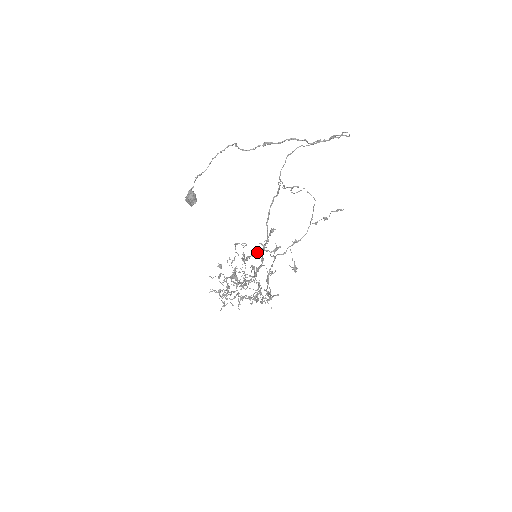
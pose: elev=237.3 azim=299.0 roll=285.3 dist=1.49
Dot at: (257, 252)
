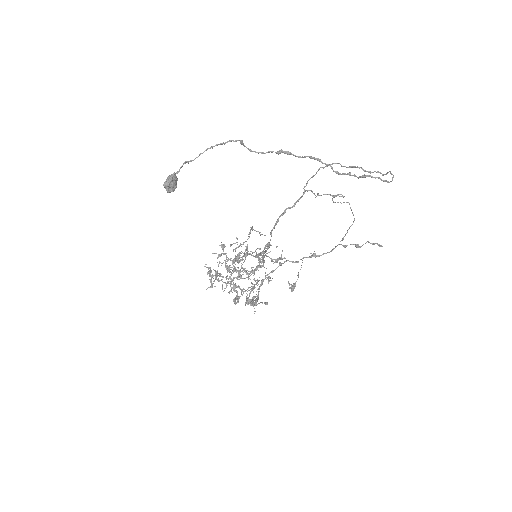
Dot at: occluded
